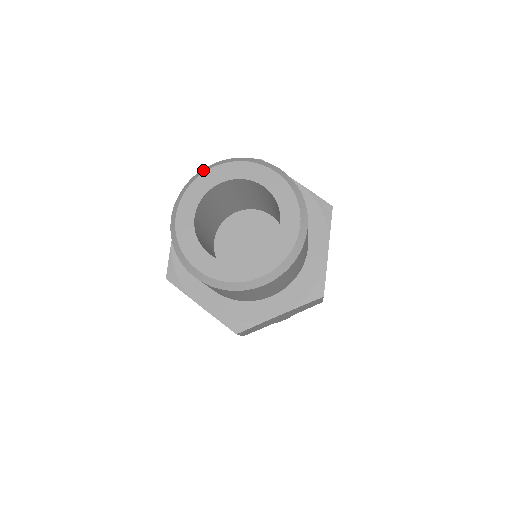
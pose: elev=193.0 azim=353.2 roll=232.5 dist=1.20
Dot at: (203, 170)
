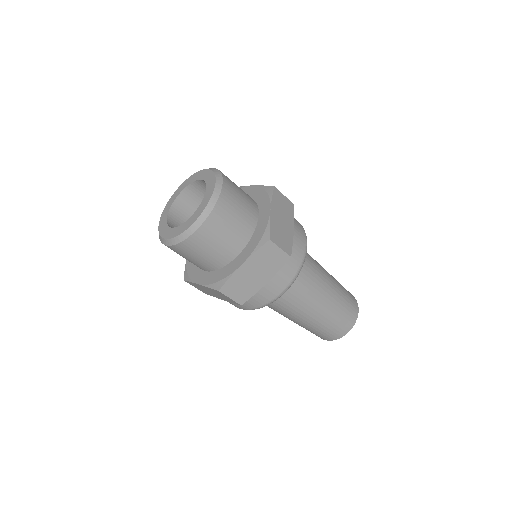
Dot at: occluded
